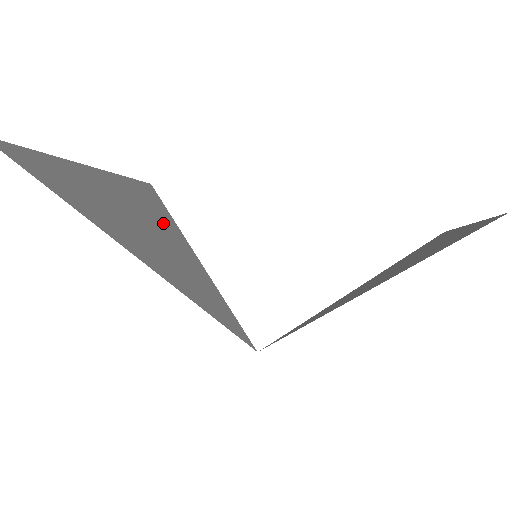
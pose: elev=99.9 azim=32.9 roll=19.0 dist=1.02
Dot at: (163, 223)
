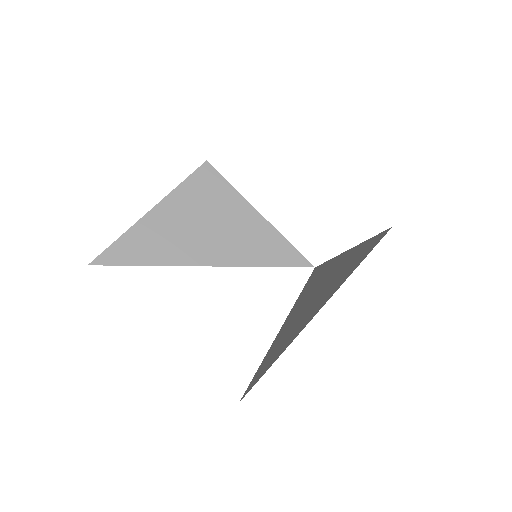
Dot at: (219, 202)
